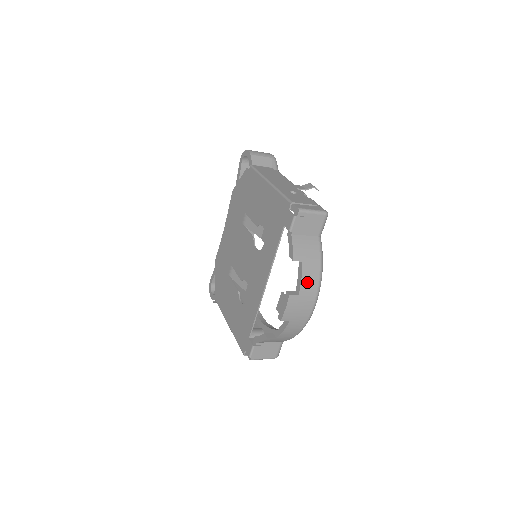
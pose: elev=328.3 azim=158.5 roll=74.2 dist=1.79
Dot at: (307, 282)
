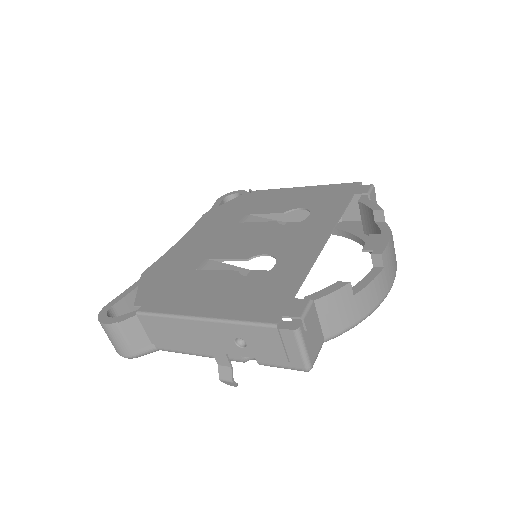
Dot at: occluded
